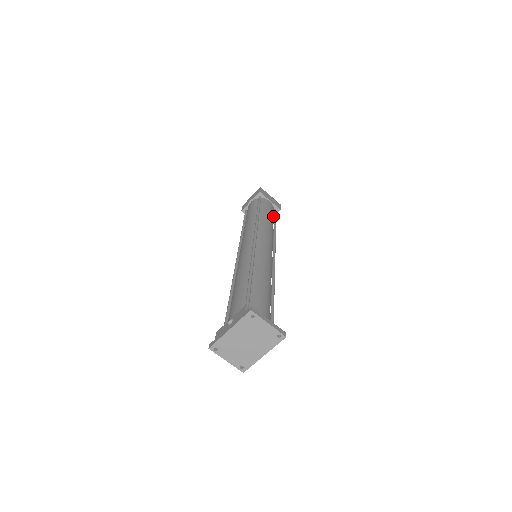
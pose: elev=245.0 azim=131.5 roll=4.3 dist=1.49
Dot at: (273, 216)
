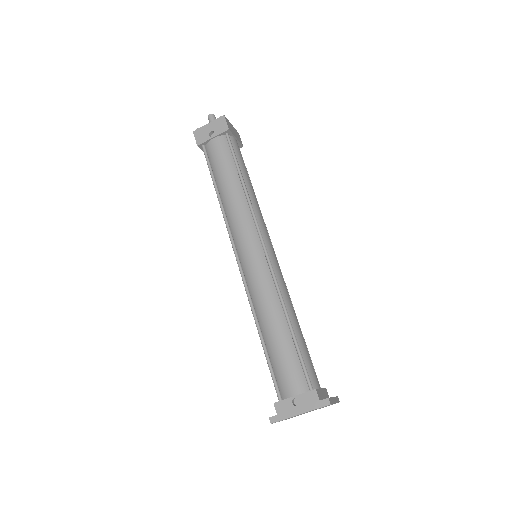
Dot at: occluded
